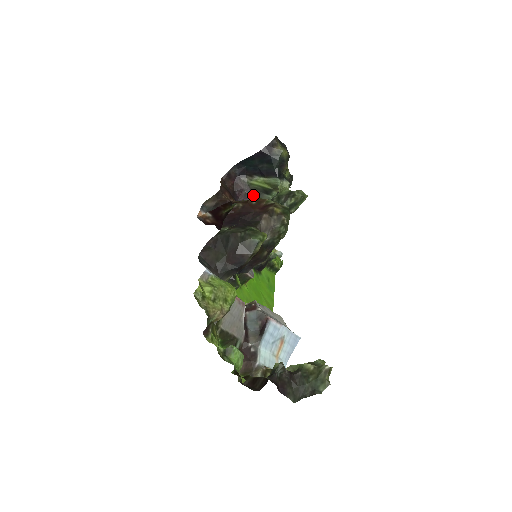
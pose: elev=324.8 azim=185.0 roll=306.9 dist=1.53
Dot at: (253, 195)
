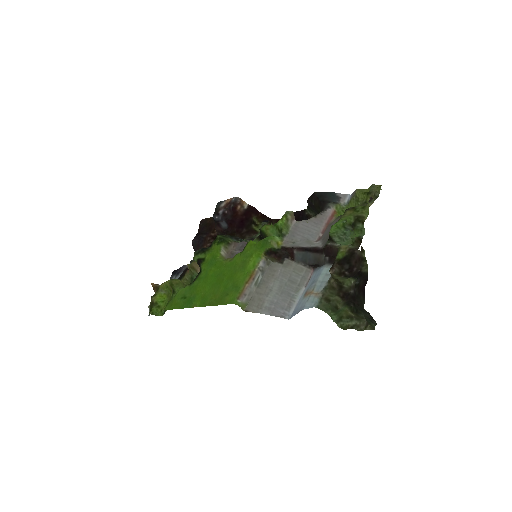
Dot at: occluded
